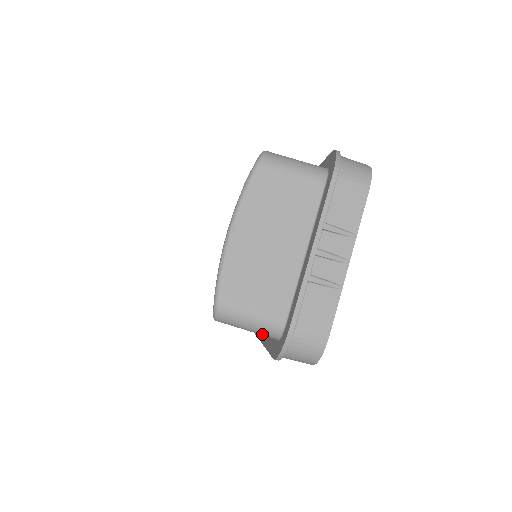
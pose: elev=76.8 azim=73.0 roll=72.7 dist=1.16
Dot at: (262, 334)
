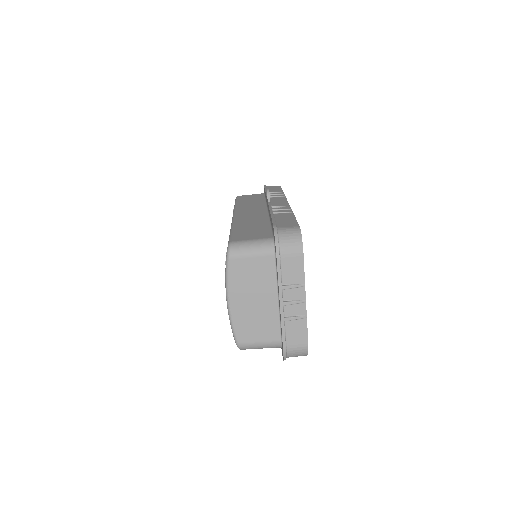
Dot at: occluded
